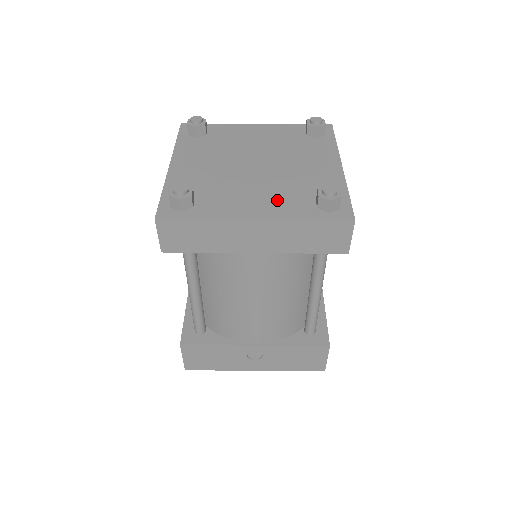
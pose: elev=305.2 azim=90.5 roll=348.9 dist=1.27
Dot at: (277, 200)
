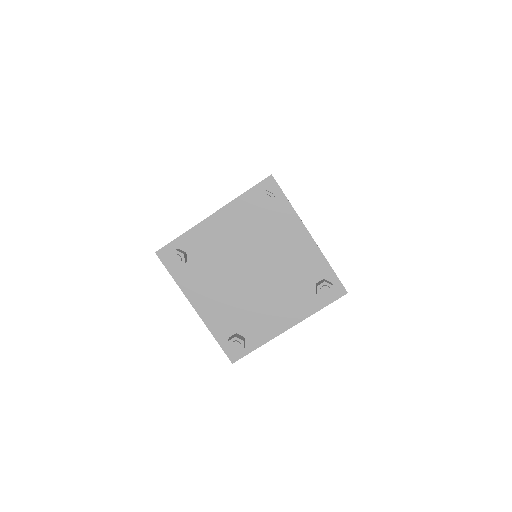
Dot at: (221, 310)
